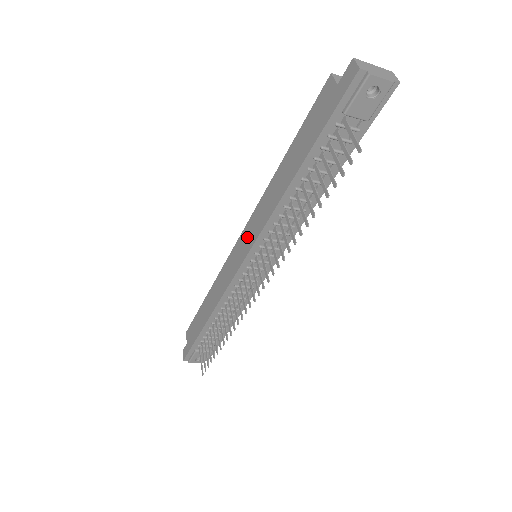
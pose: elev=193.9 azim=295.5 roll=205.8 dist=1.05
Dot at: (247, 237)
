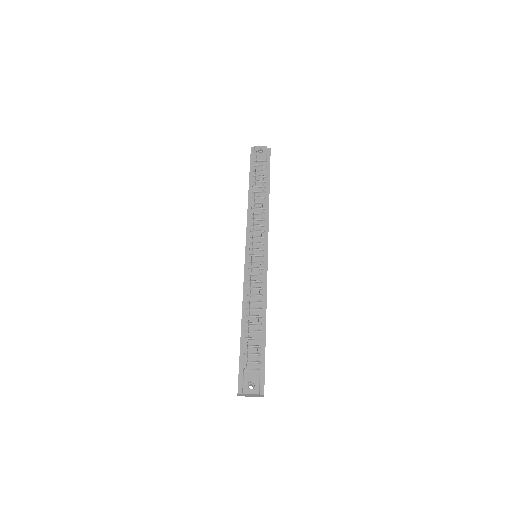
Dot at: occluded
